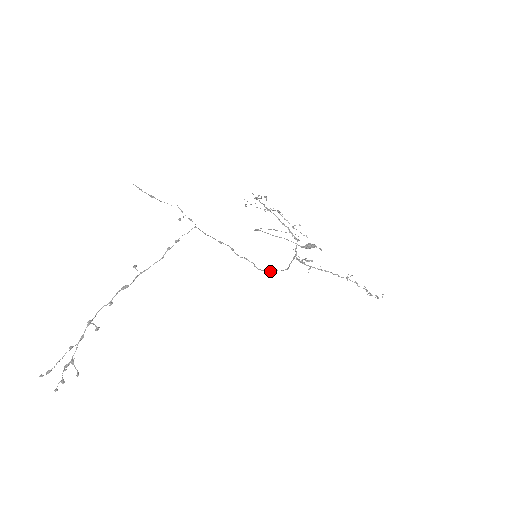
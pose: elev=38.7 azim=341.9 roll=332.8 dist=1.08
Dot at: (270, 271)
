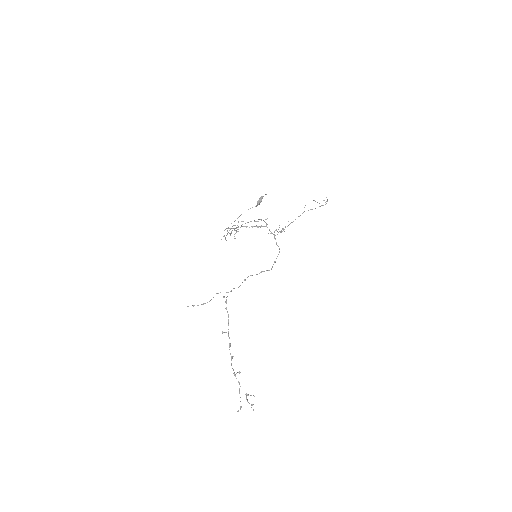
Dot at: (275, 262)
